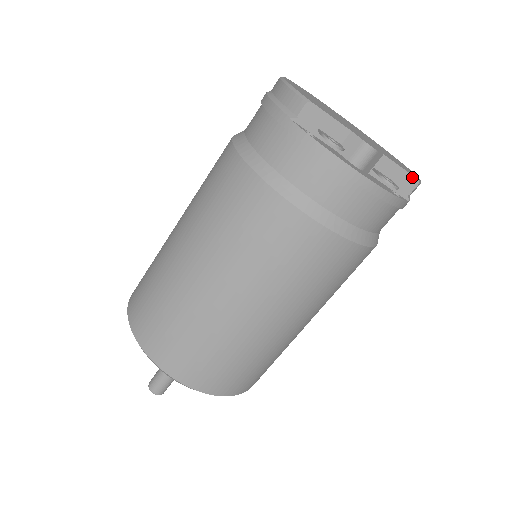
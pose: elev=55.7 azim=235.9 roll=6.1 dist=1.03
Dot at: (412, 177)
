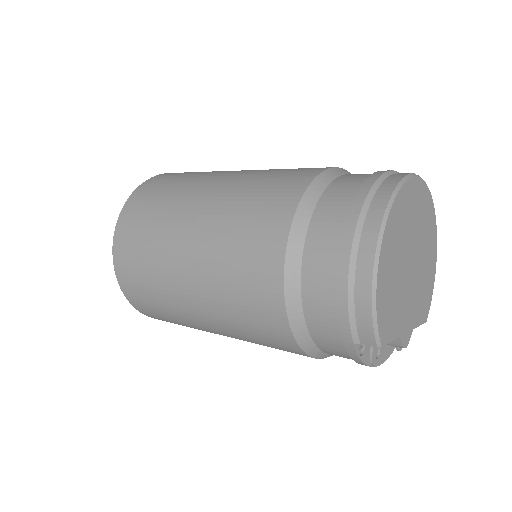
Dot at: (423, 323)
